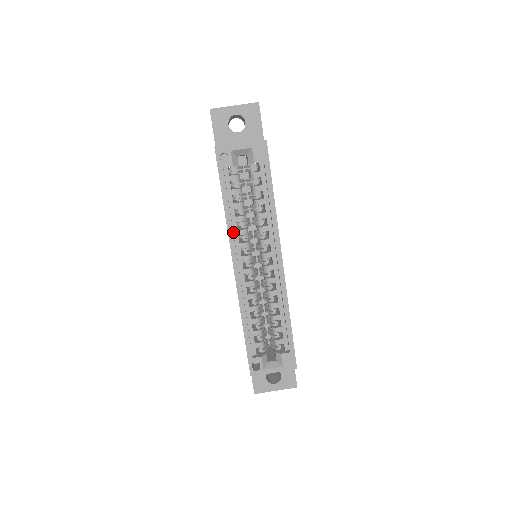
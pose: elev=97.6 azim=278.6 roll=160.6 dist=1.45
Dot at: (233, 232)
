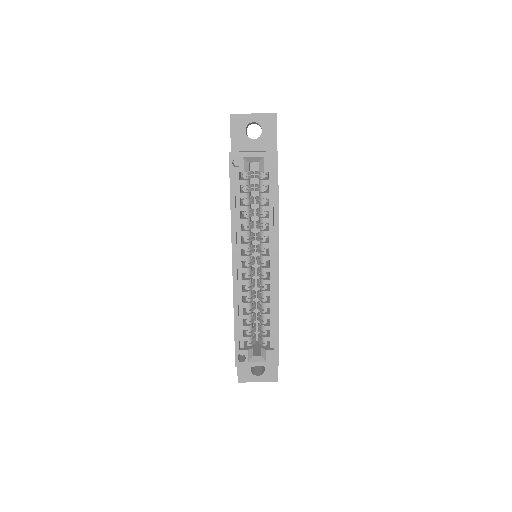
Dot at: (236, 232)
